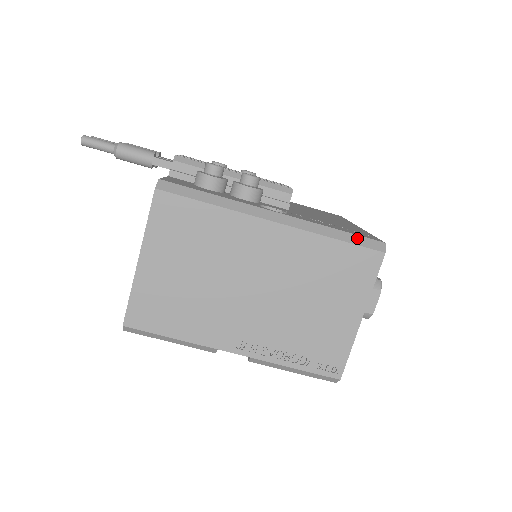
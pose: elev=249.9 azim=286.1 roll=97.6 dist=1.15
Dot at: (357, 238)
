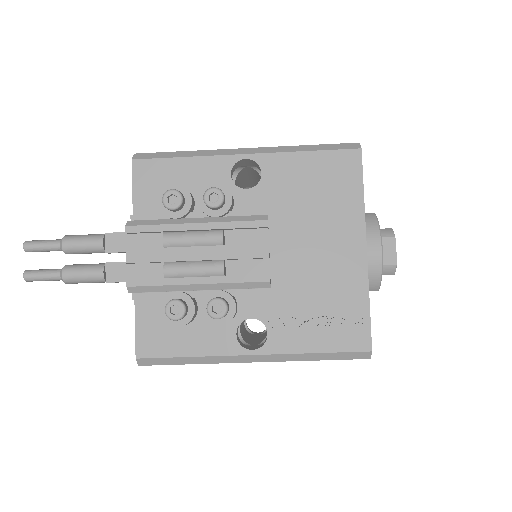
Dot at: (340, 355)
